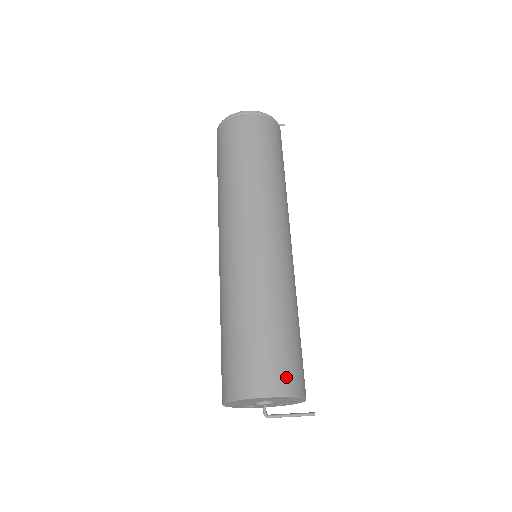
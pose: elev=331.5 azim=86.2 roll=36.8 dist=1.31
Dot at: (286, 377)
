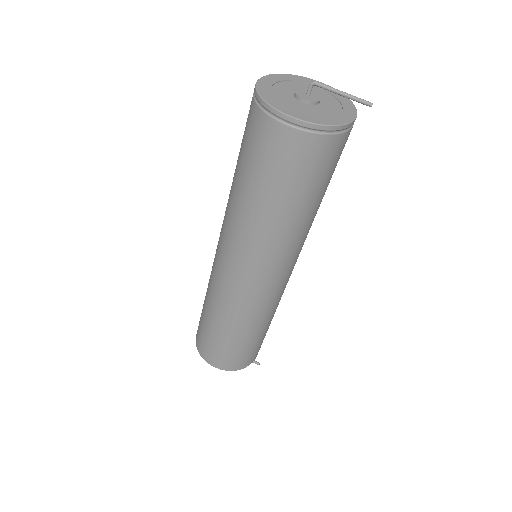
Dot at: (233, 363)
